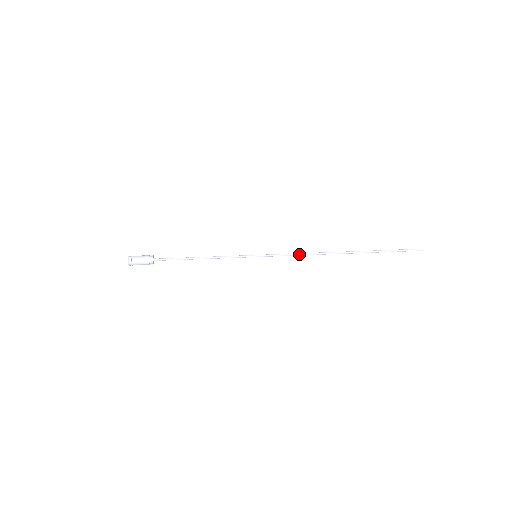
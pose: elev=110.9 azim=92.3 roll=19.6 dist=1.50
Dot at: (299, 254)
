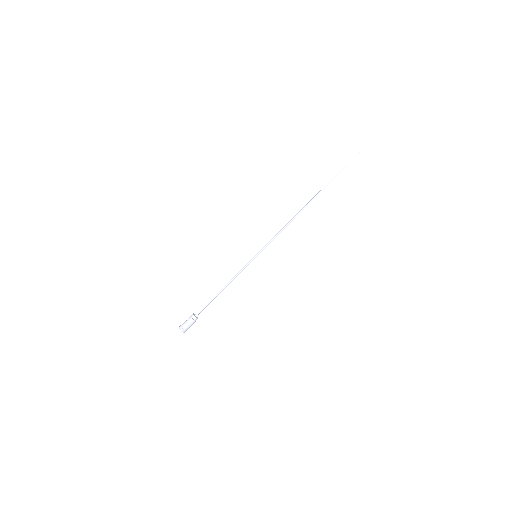
Dot at: occluded
